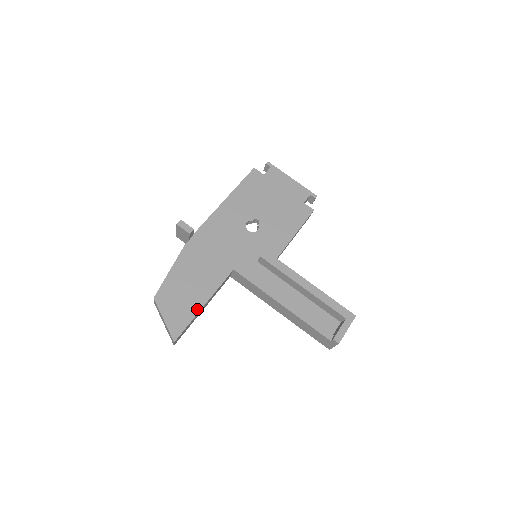
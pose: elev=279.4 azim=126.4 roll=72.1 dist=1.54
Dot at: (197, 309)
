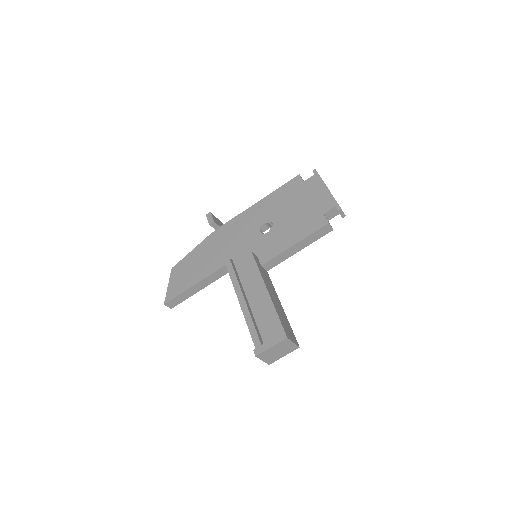
Dot at: (189, 285)
